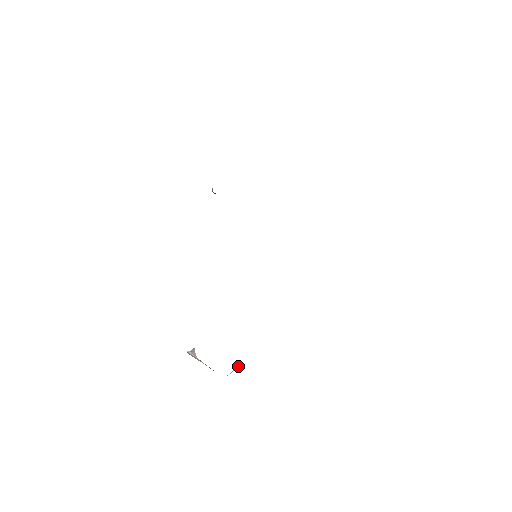
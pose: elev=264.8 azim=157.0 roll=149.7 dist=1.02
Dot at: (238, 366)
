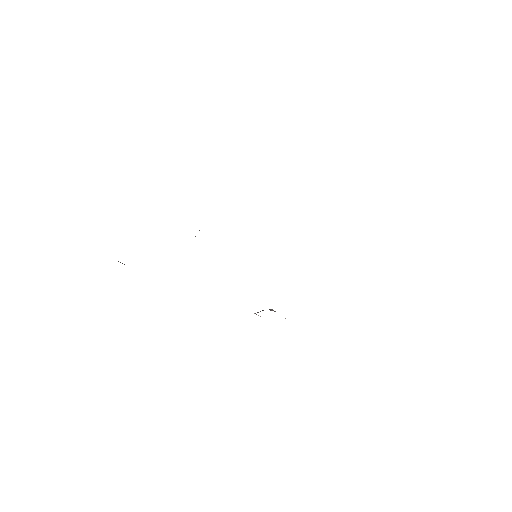
Dot at: occluded
